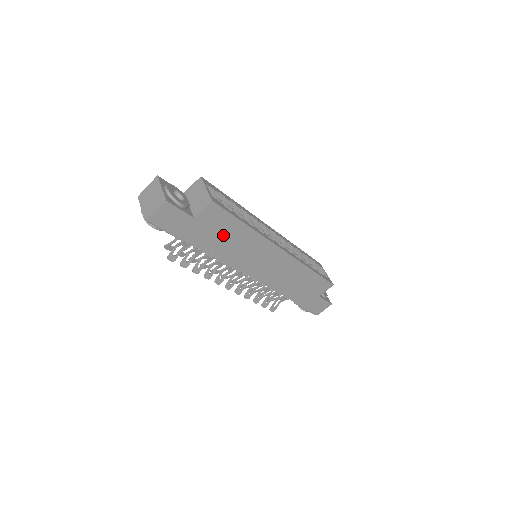
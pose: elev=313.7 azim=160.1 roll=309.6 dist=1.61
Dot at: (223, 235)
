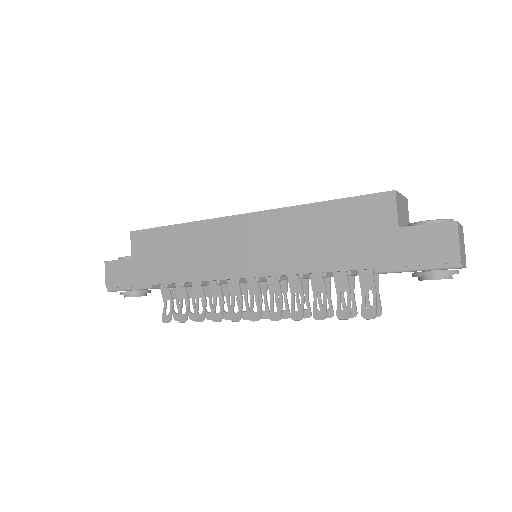
Dot at: (167, 253)
